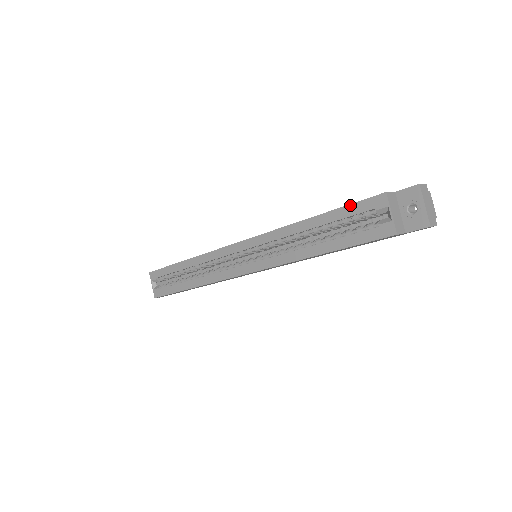
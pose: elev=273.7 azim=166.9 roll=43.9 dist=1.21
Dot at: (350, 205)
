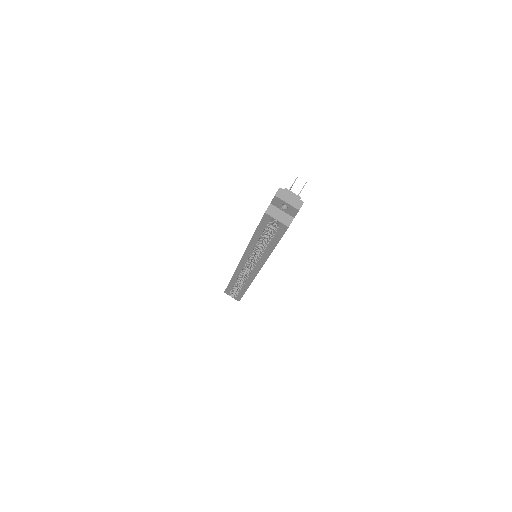
Dot at: (259, 224)
